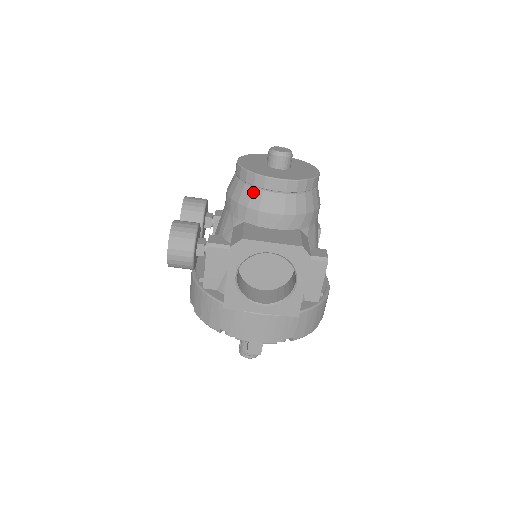
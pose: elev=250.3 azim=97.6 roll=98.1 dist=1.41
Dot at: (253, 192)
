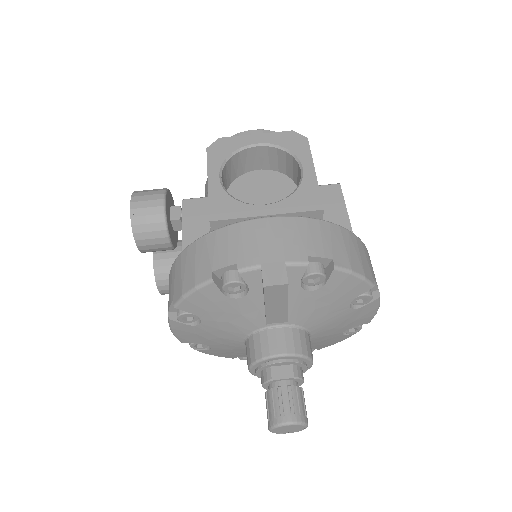
Dot at: occluded
